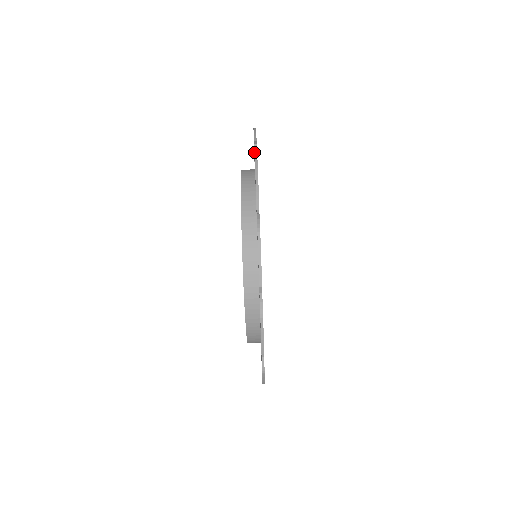
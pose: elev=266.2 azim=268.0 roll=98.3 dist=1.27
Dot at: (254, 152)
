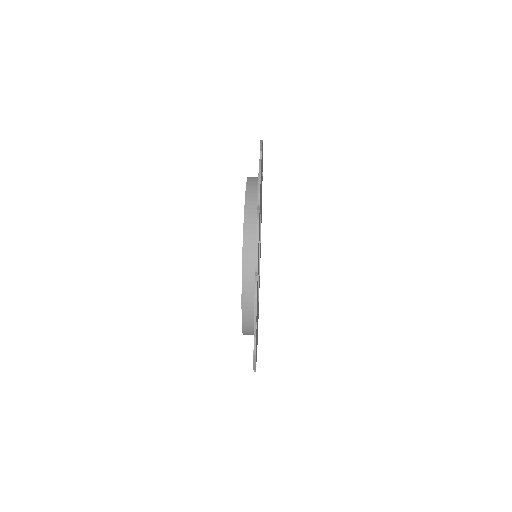
Dot at: occluded
